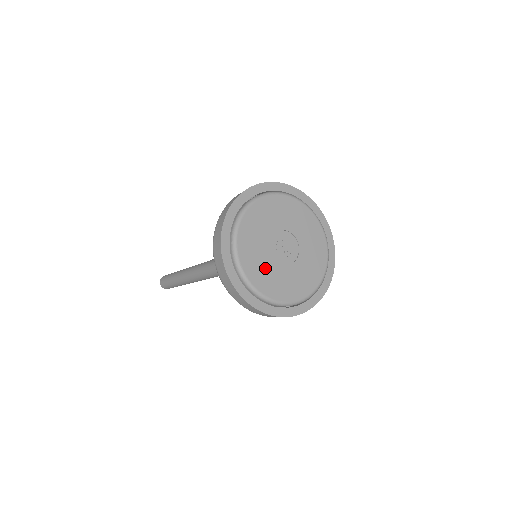
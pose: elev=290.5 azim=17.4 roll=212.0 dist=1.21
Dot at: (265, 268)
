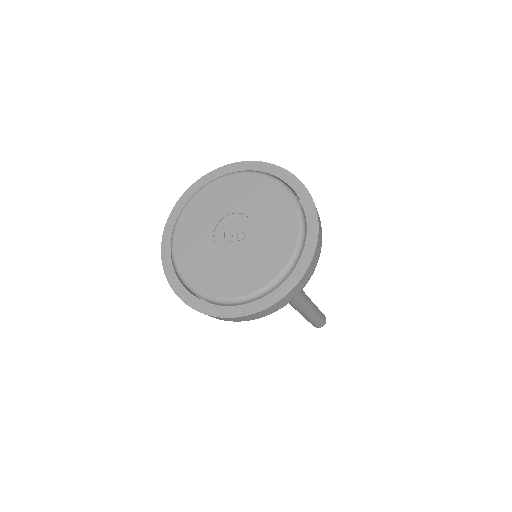
Dot at: (216, 268)
